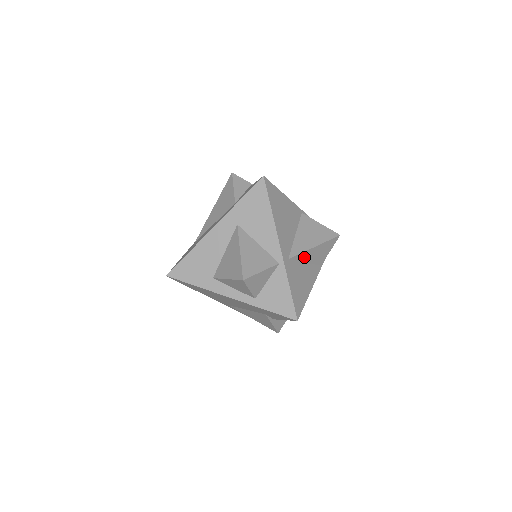
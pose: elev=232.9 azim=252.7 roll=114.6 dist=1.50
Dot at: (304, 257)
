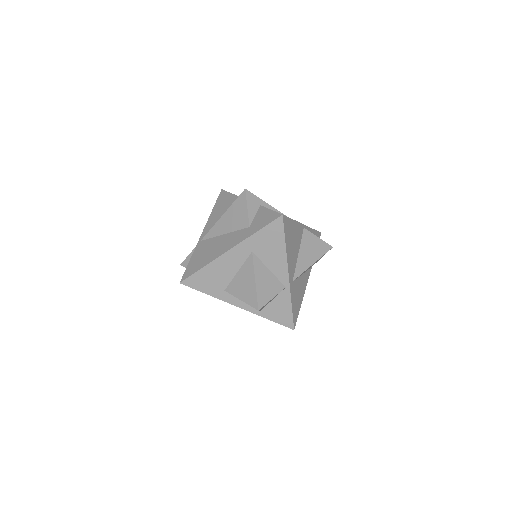
Dot at: occluded
